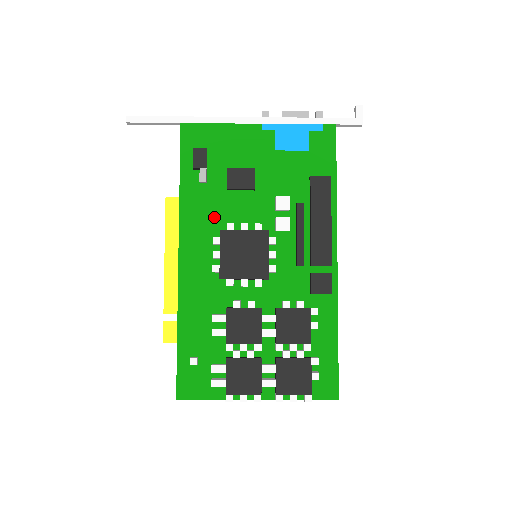
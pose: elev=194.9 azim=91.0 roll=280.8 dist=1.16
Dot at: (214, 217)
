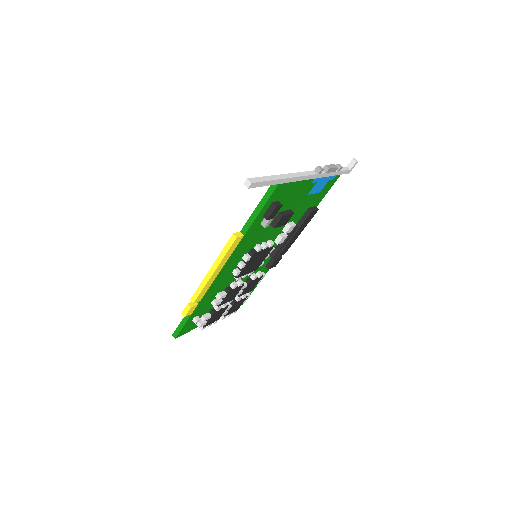
Dot at: (253, 242)
